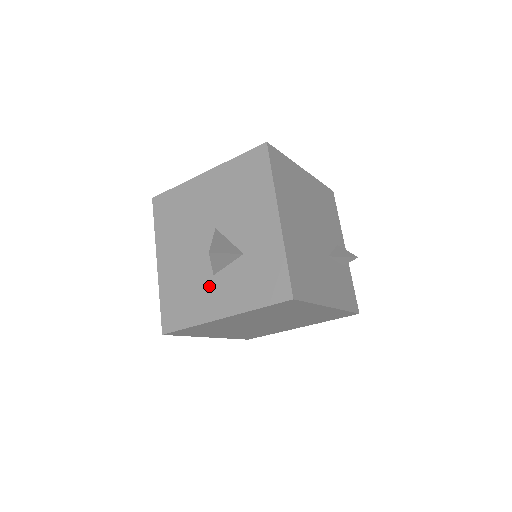
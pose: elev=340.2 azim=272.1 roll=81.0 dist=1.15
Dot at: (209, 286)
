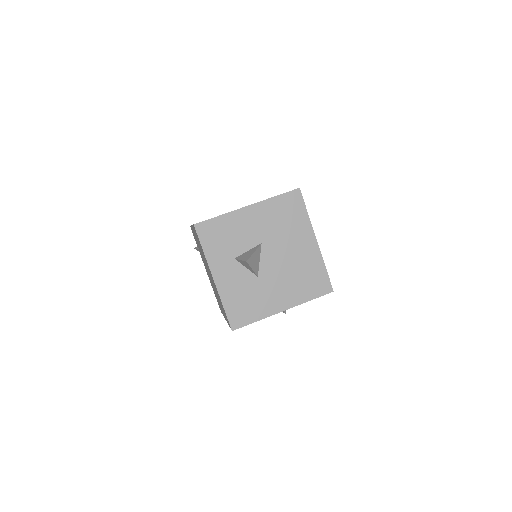
Dot at: occluded
